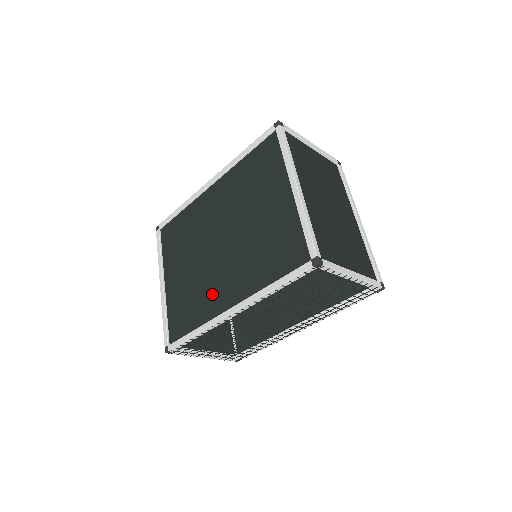
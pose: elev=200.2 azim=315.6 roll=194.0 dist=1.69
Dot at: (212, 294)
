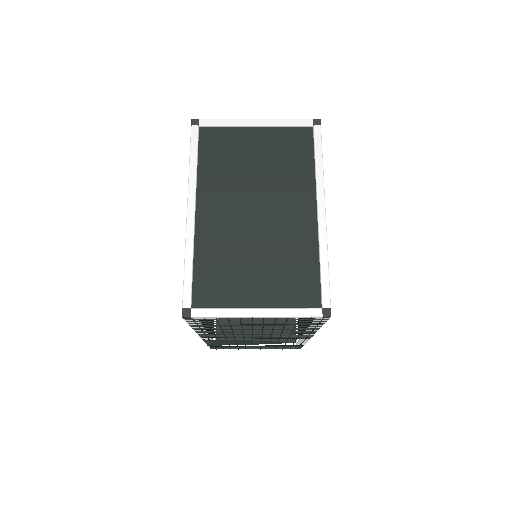
Dot at: occluded
